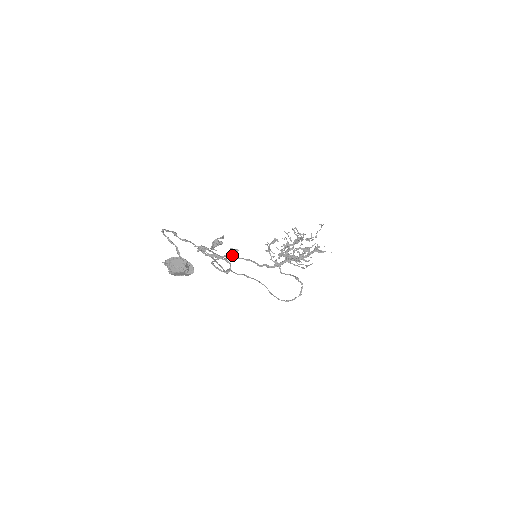
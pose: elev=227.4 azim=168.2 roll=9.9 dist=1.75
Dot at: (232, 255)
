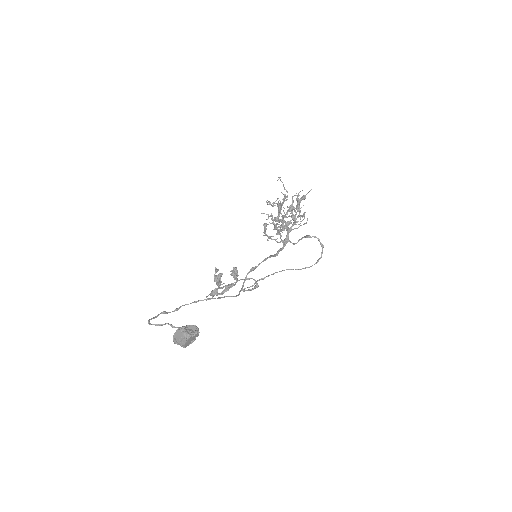
Dot at: (235, 276)
